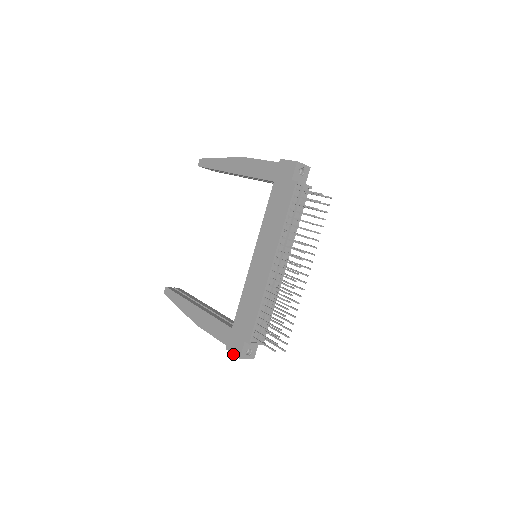
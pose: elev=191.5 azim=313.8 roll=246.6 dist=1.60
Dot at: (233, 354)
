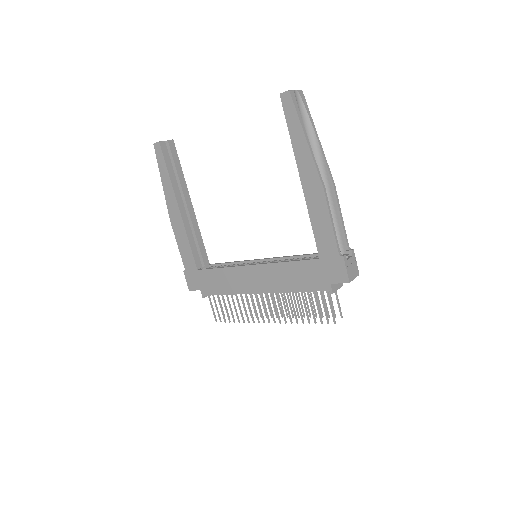
Dot at: occluded
